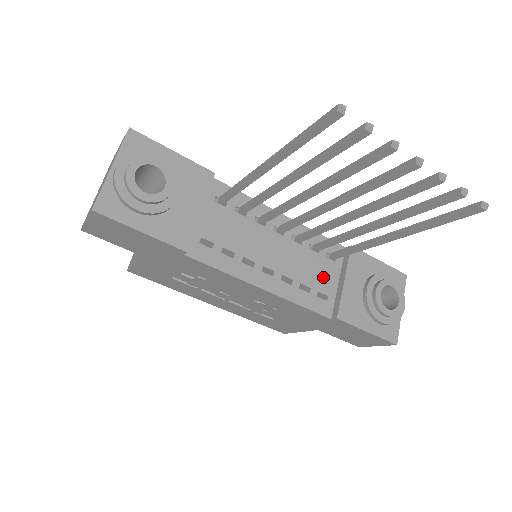
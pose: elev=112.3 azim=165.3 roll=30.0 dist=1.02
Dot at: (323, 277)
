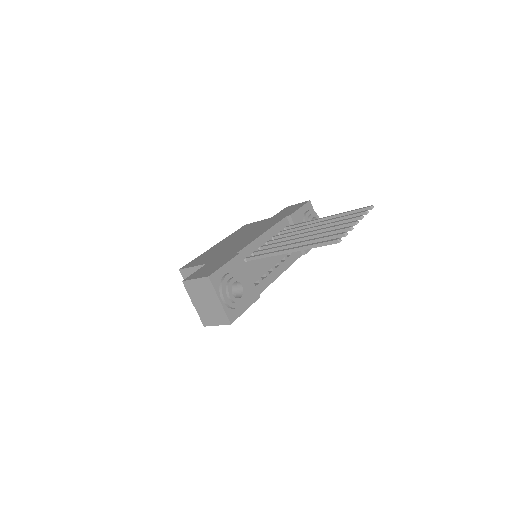
Dot at: occluded
